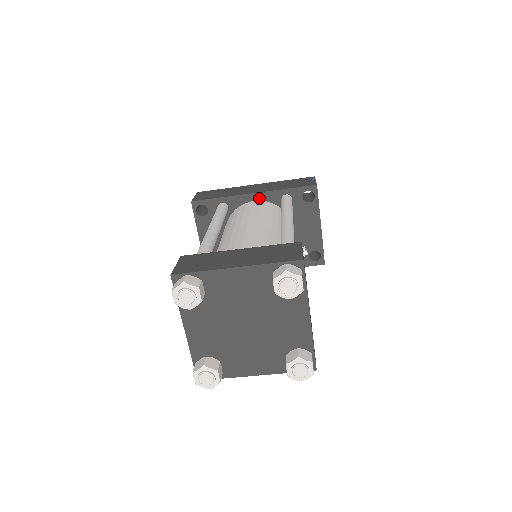
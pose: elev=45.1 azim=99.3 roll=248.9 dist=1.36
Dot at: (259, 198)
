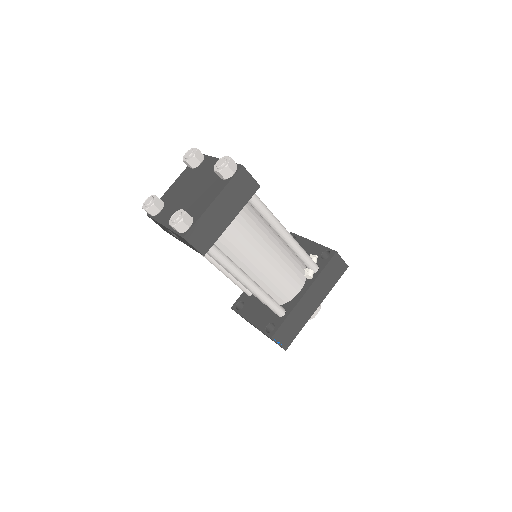
Dot at: occluded
